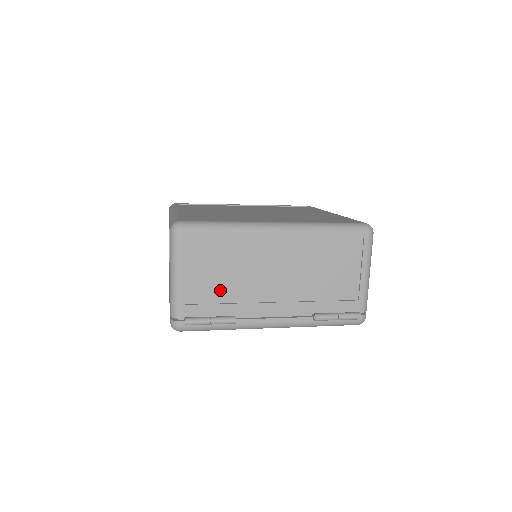
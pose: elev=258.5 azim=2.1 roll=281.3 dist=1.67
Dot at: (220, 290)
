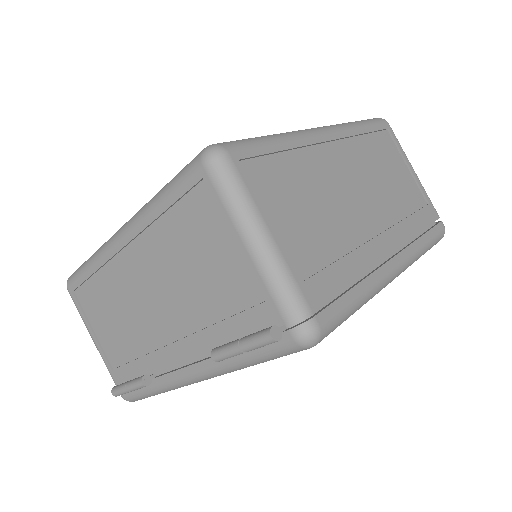
Dot at: (125, 343)
